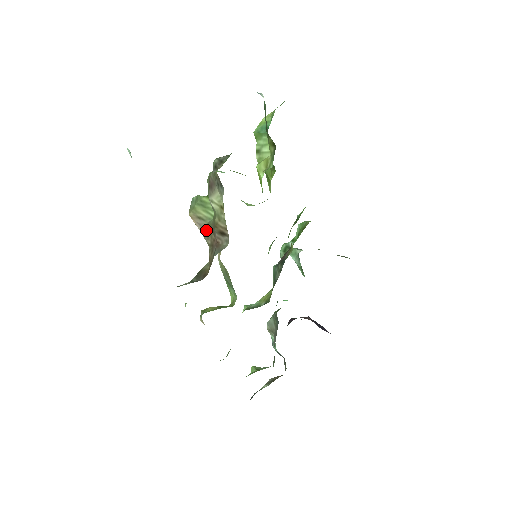
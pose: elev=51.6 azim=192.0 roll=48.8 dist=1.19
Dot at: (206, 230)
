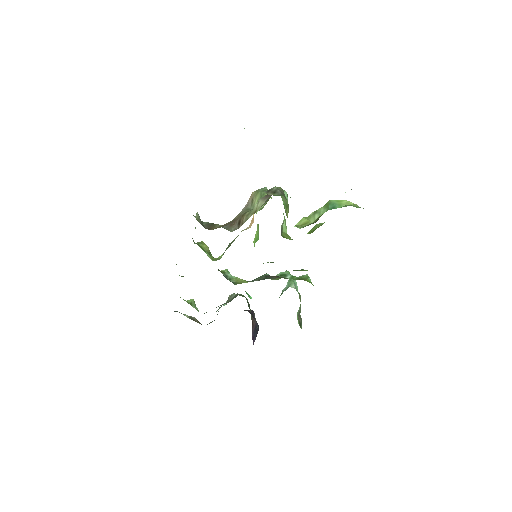
Dot at: (244, 210)
